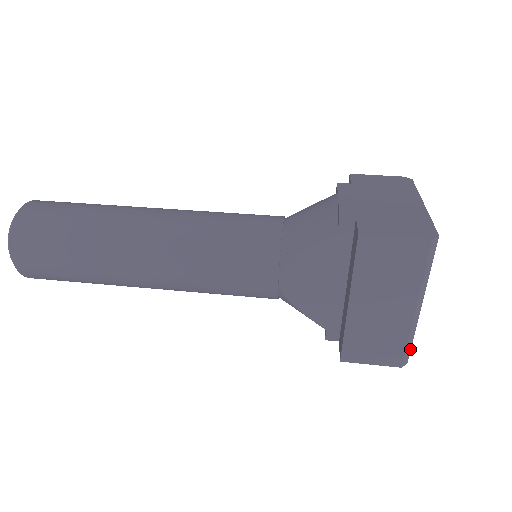
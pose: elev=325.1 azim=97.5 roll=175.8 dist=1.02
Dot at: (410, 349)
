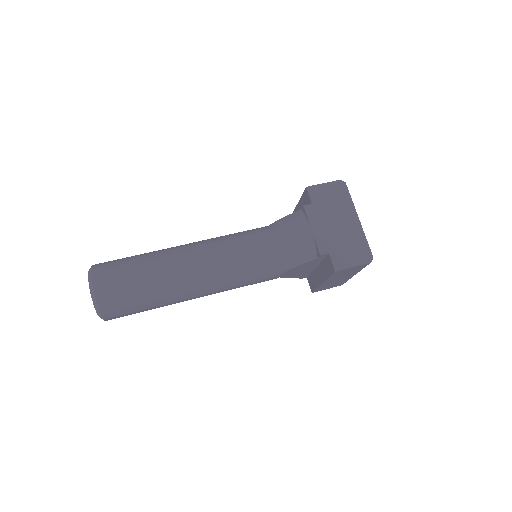
Dot at: occluded
